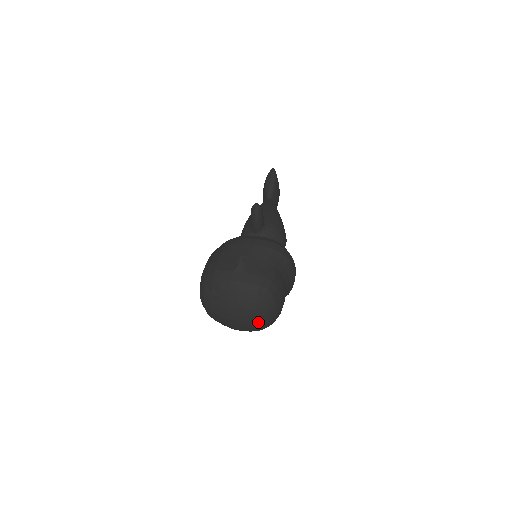
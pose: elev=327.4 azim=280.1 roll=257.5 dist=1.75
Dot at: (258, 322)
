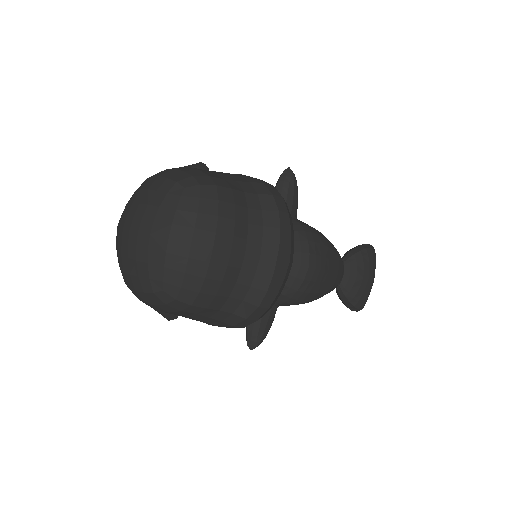
Dot at: (152, 241)
